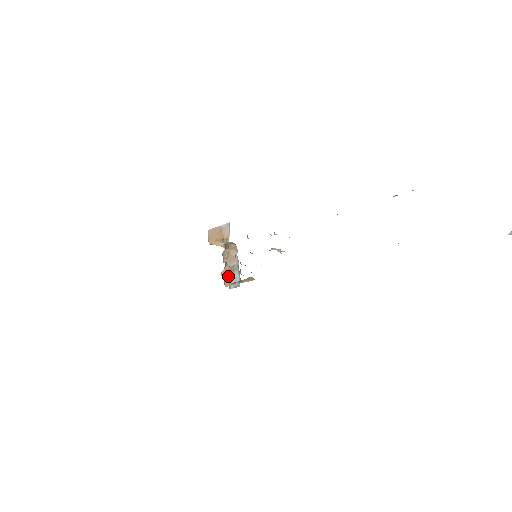
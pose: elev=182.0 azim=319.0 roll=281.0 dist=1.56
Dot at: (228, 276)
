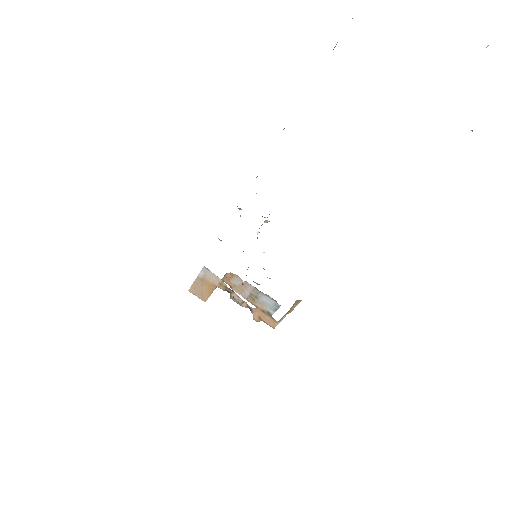
Dot at: (265, 317)
